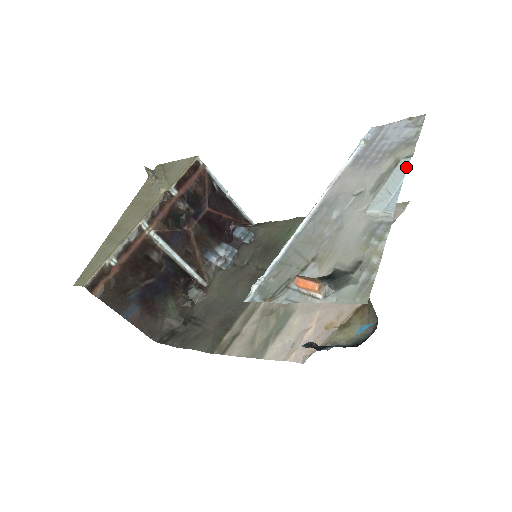
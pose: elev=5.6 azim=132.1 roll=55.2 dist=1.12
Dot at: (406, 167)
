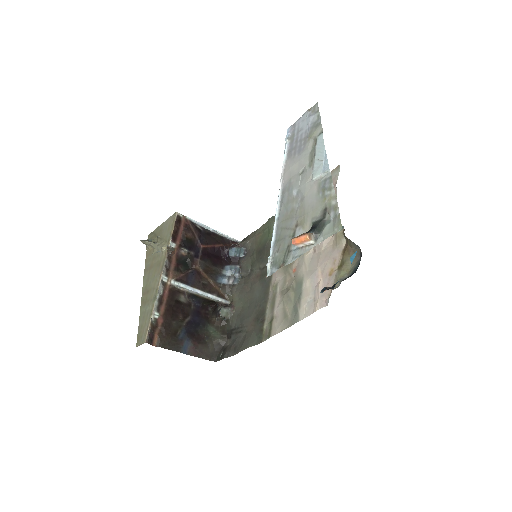
Dot at: (322, 140)
